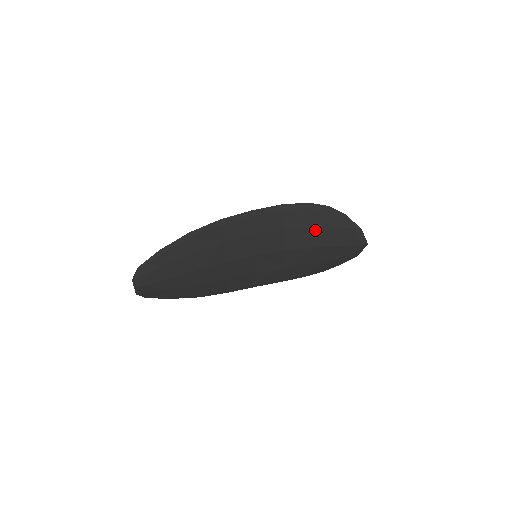
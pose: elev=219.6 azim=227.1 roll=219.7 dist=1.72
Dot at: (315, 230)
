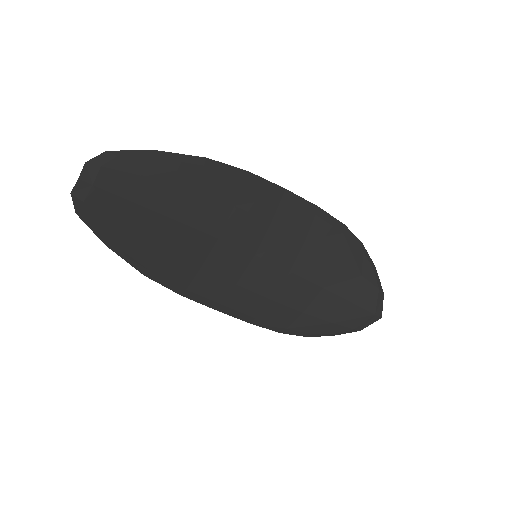
Dot at: (337, 264)
